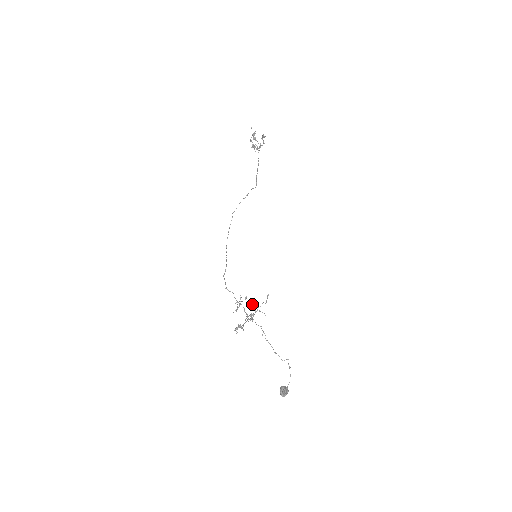
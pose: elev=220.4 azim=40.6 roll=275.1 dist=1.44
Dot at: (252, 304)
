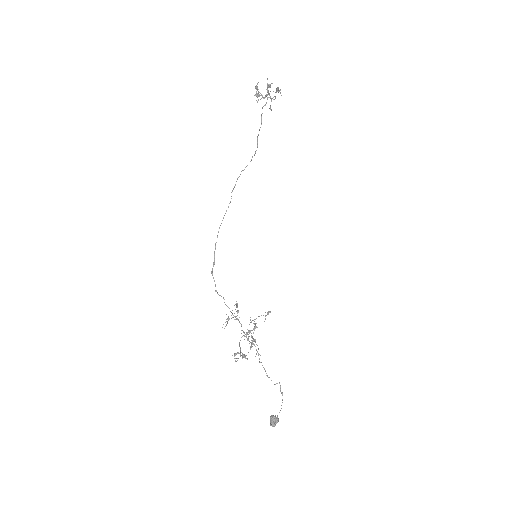
Dot at: (255, 326)
